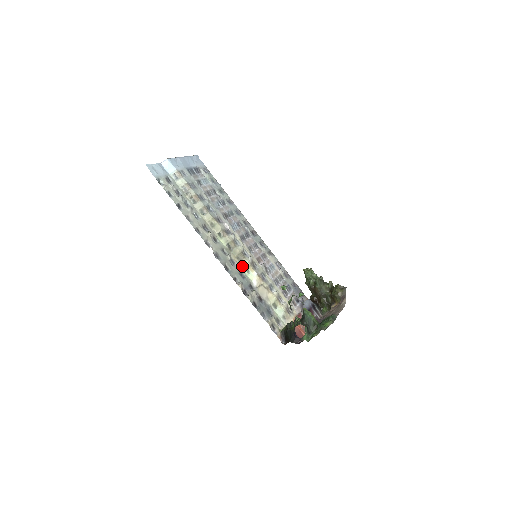
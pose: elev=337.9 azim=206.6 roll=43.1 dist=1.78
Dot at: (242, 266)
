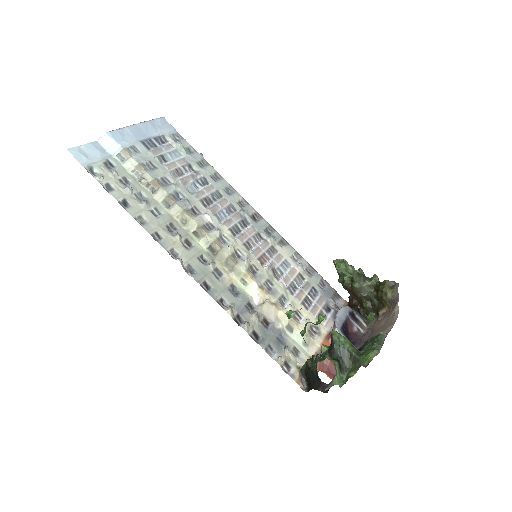
Dot at: (234, 276)
